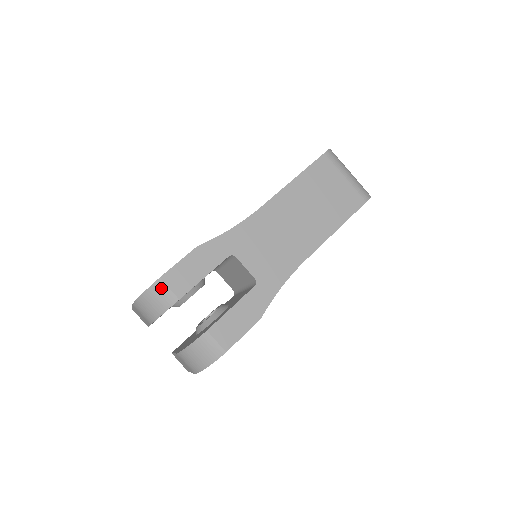
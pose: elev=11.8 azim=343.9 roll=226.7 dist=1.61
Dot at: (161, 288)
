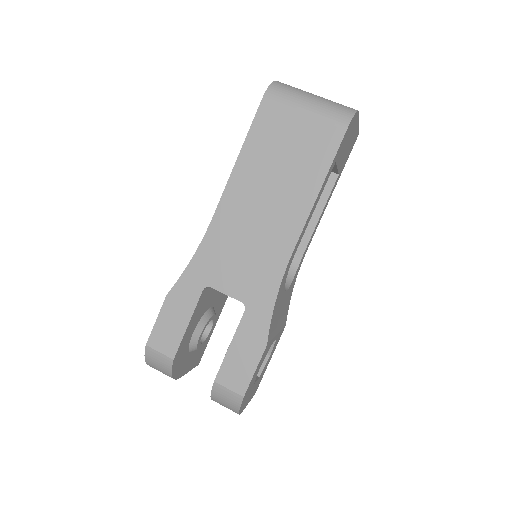
Dot at: (153, 354)
